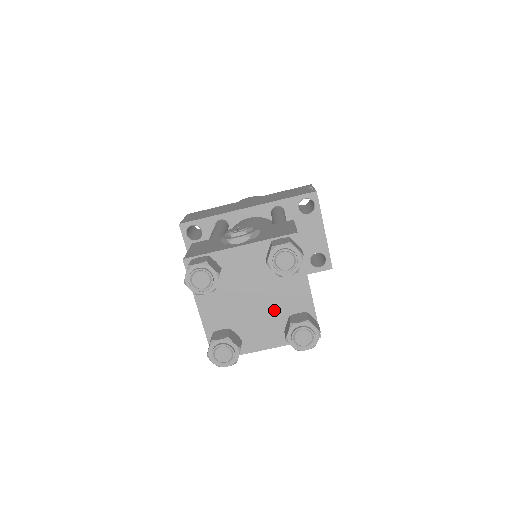
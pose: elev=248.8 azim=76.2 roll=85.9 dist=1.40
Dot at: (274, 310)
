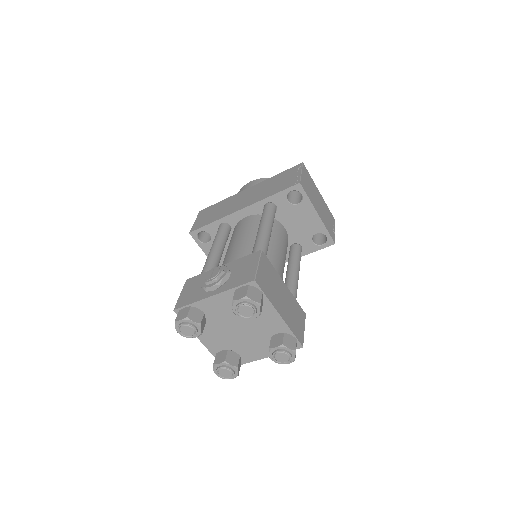
Dot at: (257, 334)
